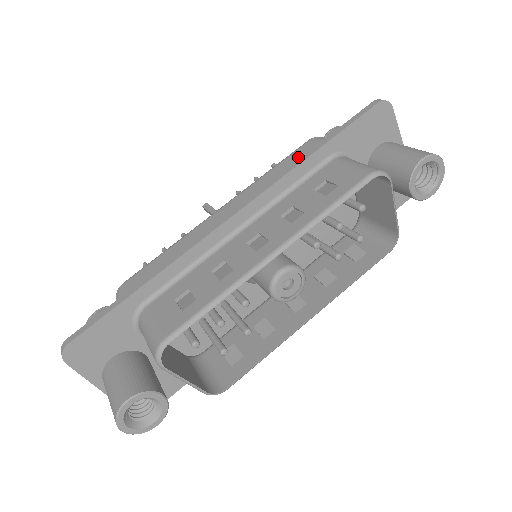
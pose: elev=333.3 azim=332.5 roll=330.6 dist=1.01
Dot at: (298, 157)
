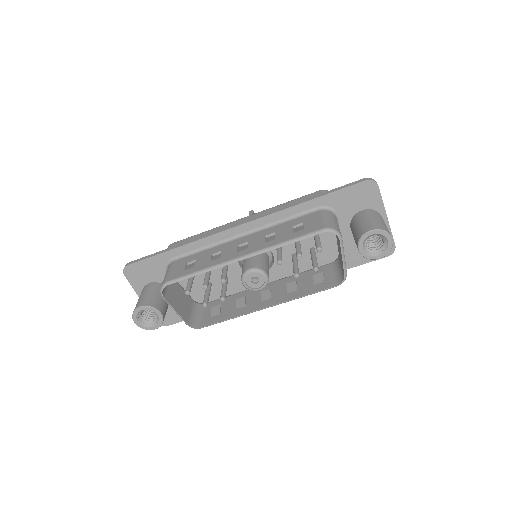
Dot at: occluded
